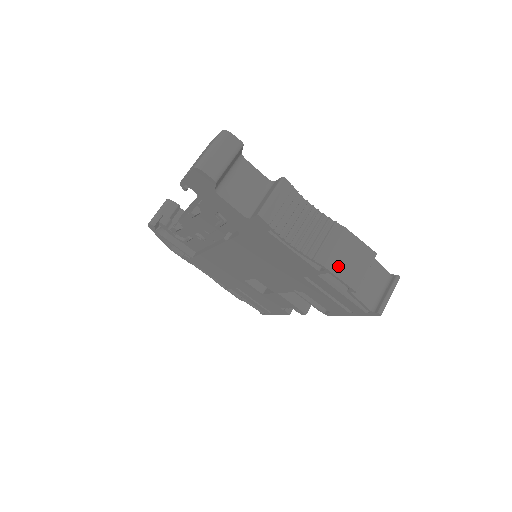
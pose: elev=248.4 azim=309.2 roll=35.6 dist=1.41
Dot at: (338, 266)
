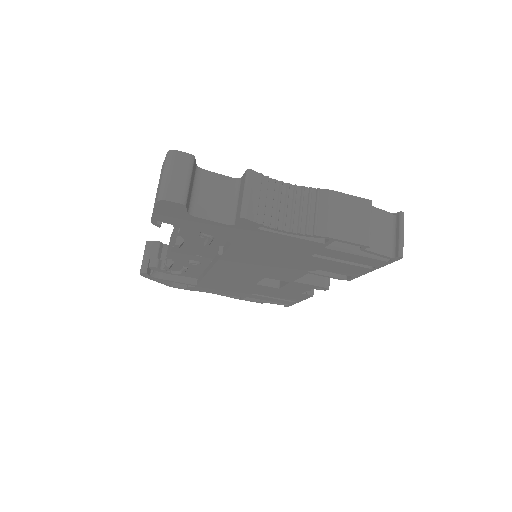
Dot at: (340, 230)
